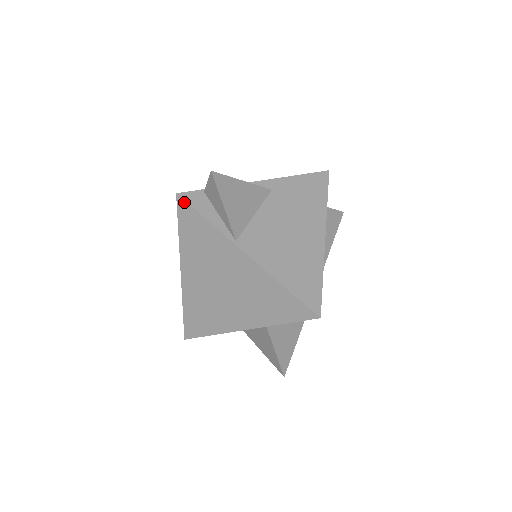
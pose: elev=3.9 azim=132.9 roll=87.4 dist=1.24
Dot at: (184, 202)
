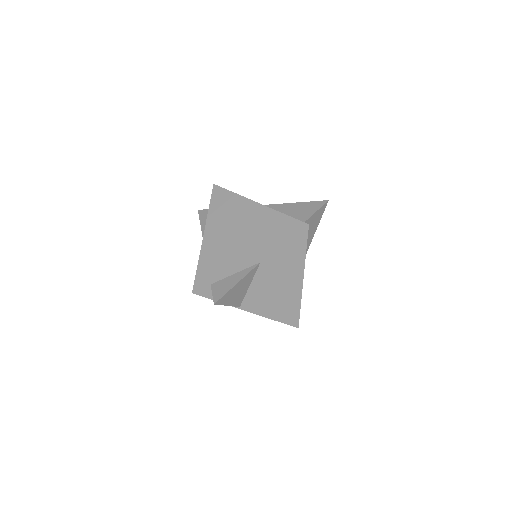
Dot at: (199, 295)
